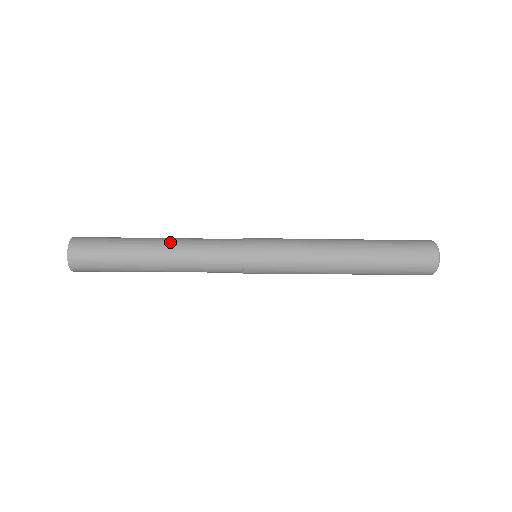
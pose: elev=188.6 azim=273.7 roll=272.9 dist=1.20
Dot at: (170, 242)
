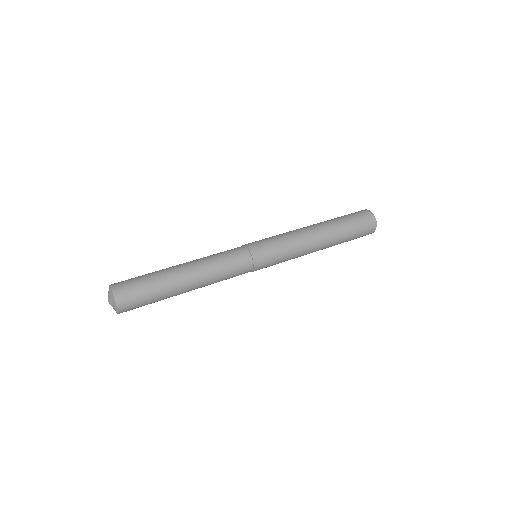
Dot at: (199, 282)
